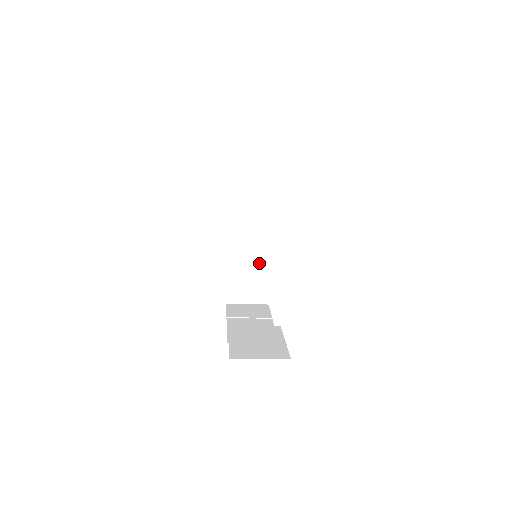
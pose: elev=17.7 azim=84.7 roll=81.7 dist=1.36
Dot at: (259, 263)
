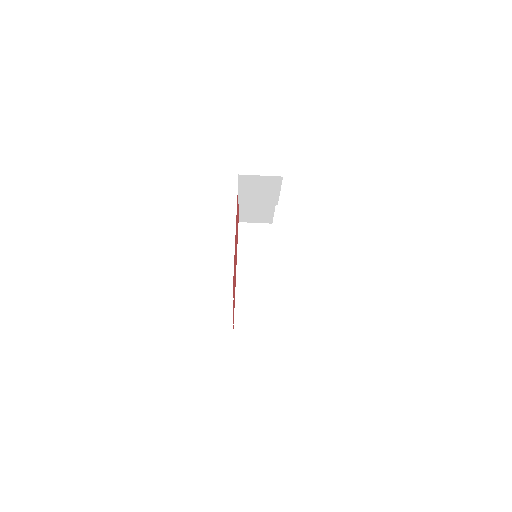
Dot at: (261, 295)
